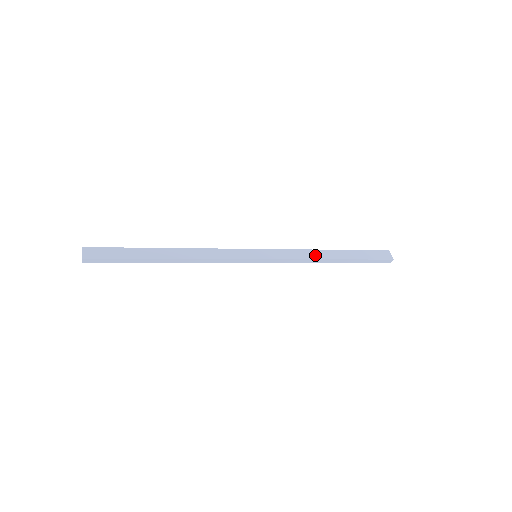
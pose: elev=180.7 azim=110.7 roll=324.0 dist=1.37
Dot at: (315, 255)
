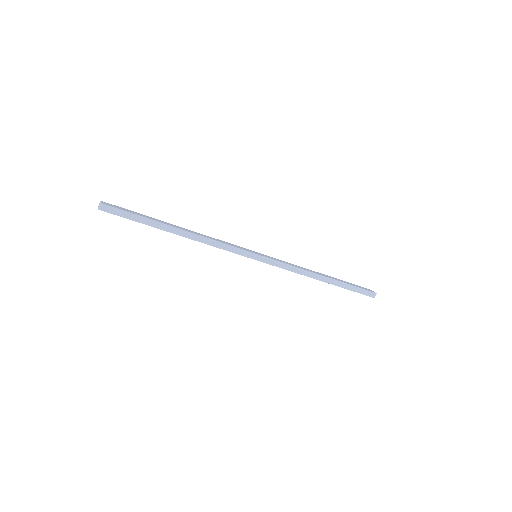
Dot at: (308, 270)
